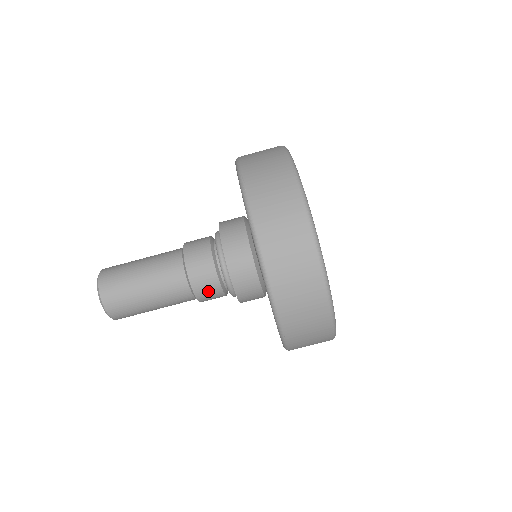
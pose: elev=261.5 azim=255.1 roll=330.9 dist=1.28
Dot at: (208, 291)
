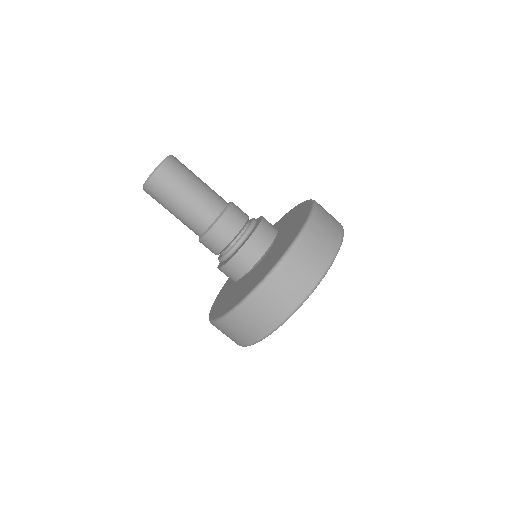
Dot at: (209, 247)
